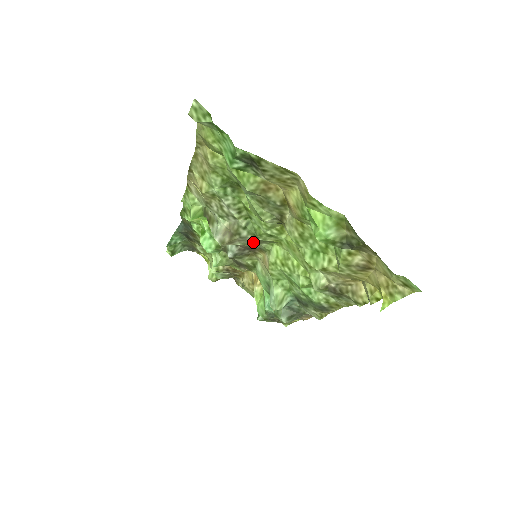
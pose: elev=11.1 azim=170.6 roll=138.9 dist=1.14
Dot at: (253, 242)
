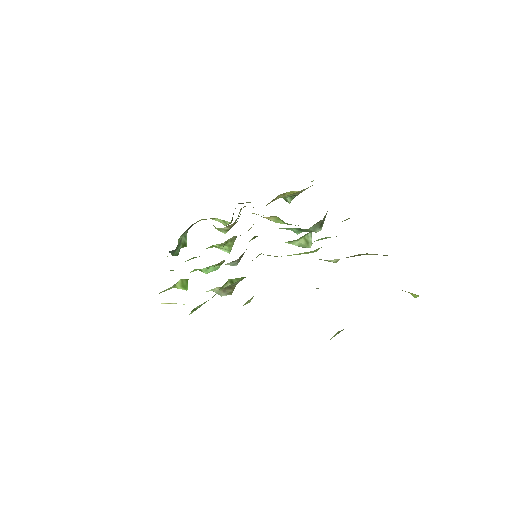
Dot at: occluded
